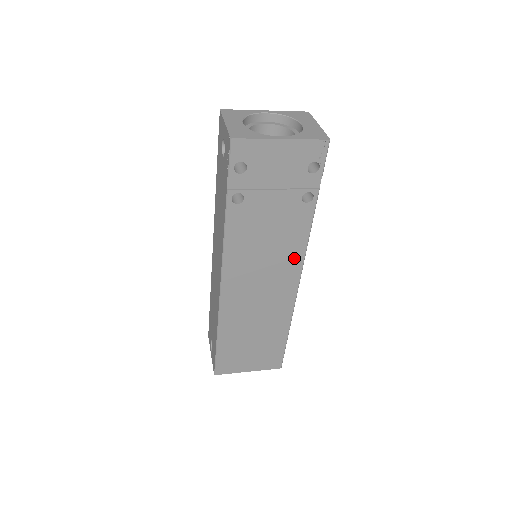
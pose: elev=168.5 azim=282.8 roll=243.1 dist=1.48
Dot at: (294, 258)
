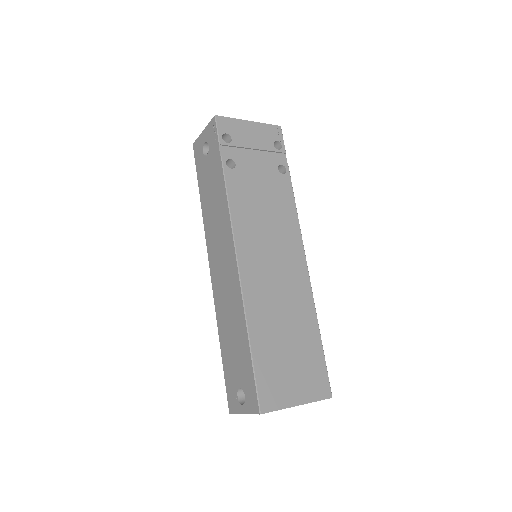
Dot at: (292, 229)
